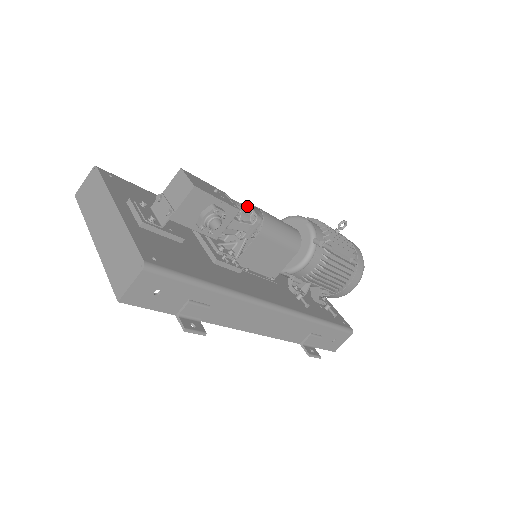
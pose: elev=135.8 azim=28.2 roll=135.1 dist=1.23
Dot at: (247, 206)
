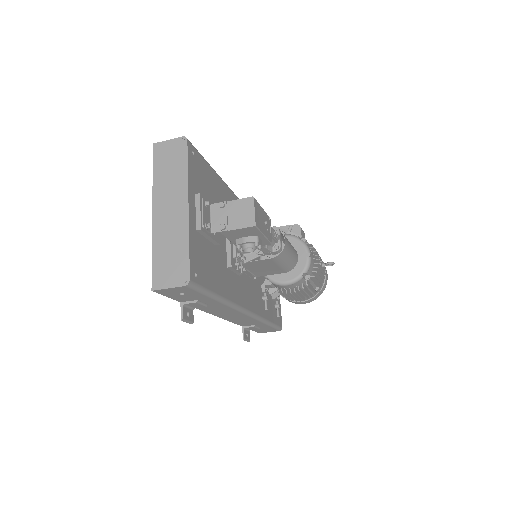
Dot at: (278, 236)
